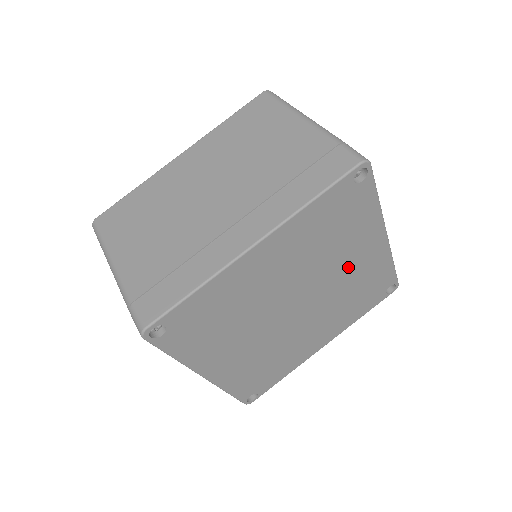
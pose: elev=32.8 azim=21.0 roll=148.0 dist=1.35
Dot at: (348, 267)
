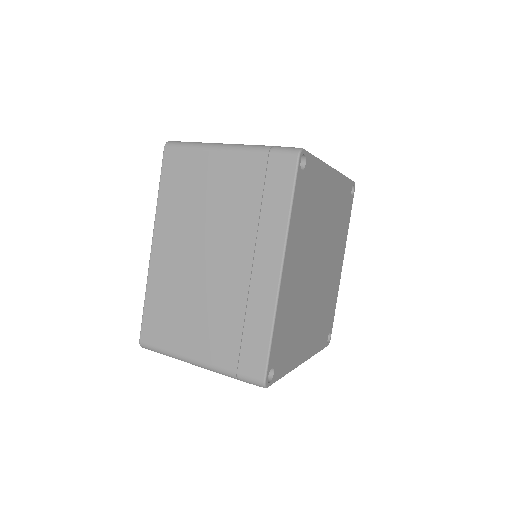
Dot at: (333, 267)
